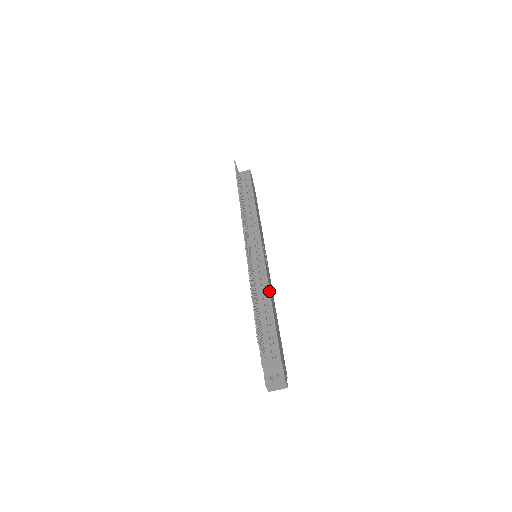
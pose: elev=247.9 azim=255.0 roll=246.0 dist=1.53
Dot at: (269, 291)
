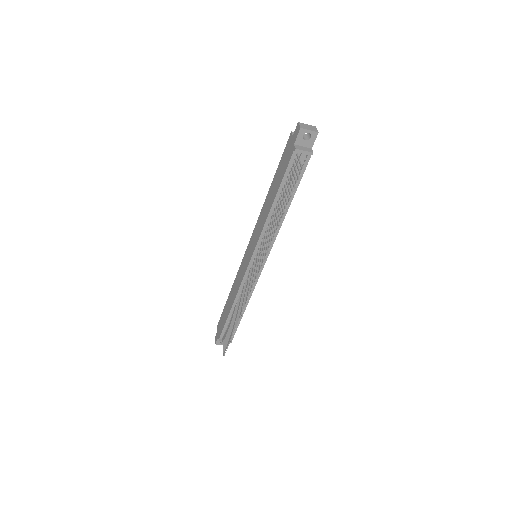
Dot at: occluded
